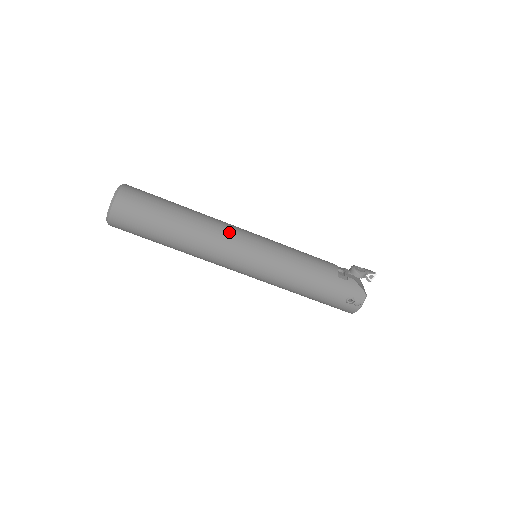
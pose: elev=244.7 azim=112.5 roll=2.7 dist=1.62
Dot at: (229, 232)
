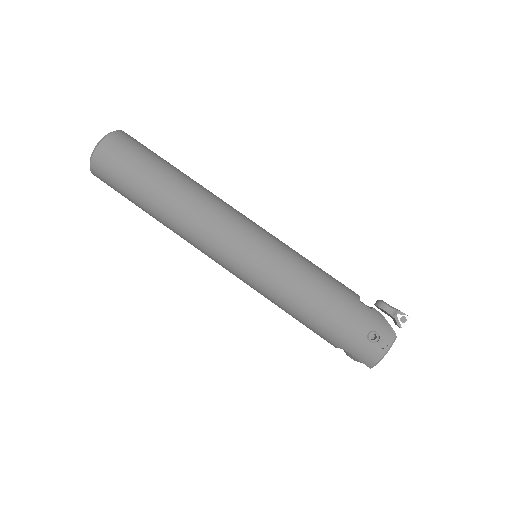
Dot at: (231, 208)
